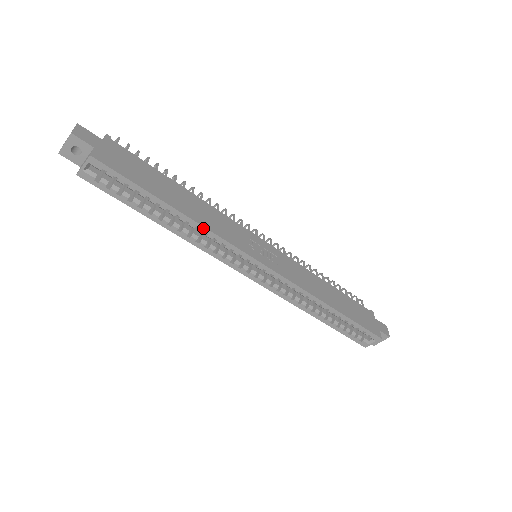
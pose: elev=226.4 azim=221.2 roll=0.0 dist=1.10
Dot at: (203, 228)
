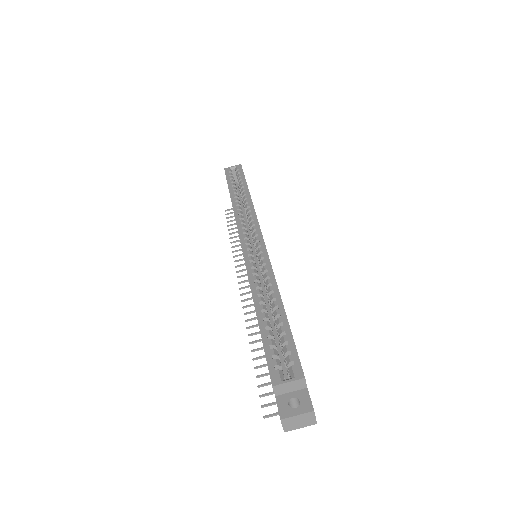
Dot at: (251, 204)
